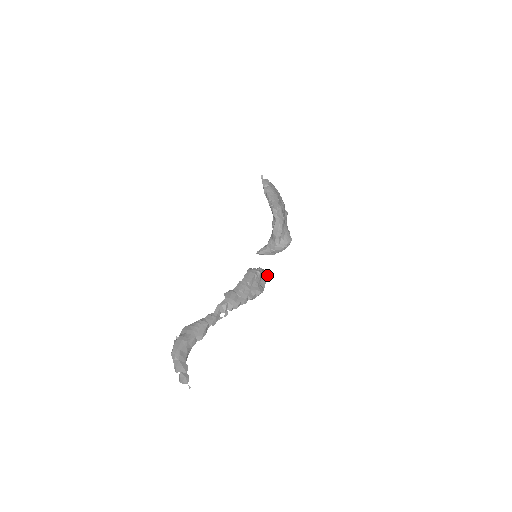
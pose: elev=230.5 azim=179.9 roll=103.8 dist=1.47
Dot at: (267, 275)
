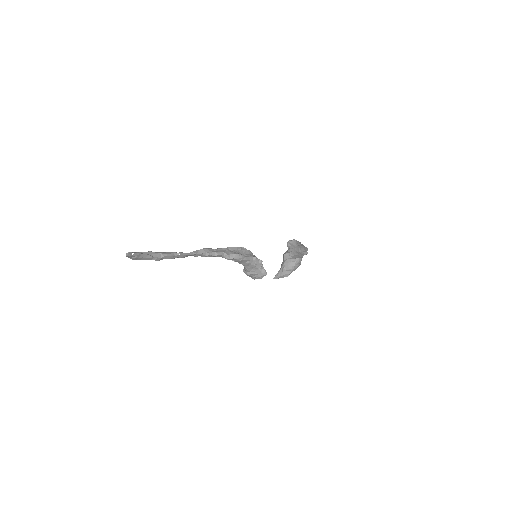
Dot at: (255, 257)
